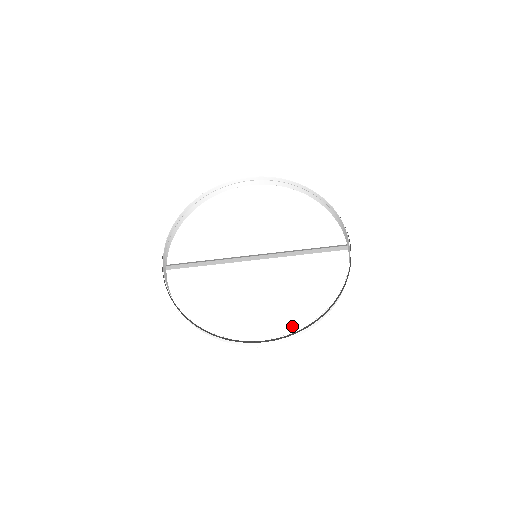
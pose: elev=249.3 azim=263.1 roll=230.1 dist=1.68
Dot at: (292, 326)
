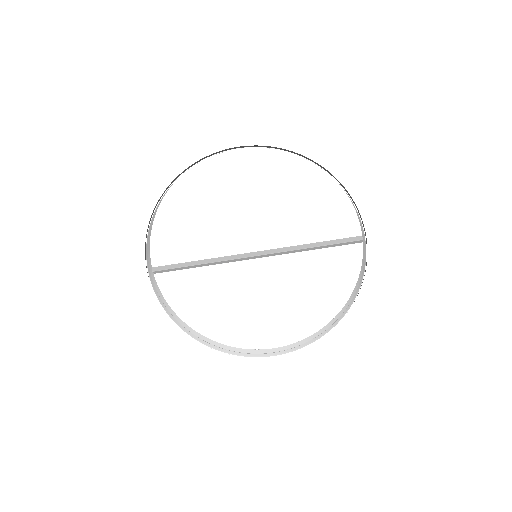
Dot at: (299, 330)
